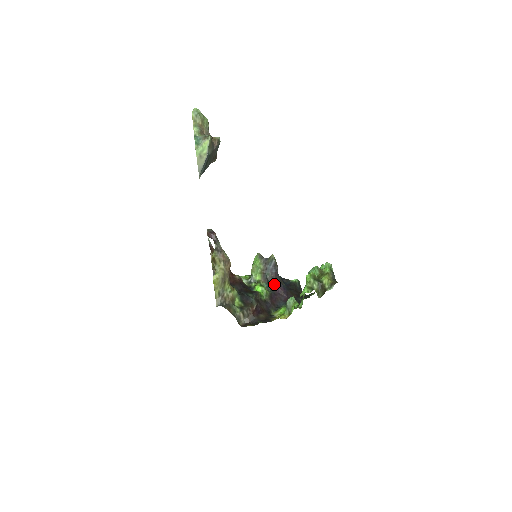
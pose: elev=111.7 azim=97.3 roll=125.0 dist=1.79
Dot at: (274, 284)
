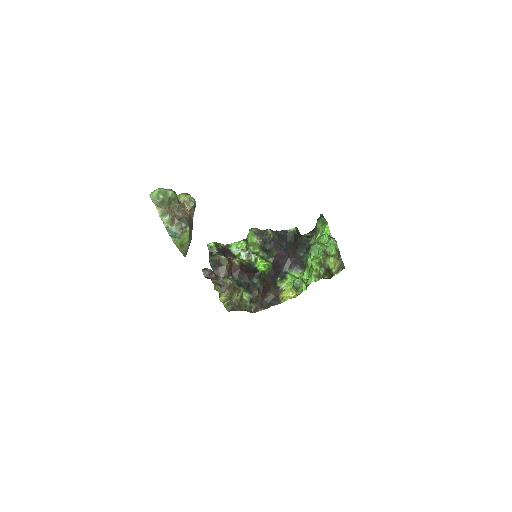
Dot at: (275, 253)
